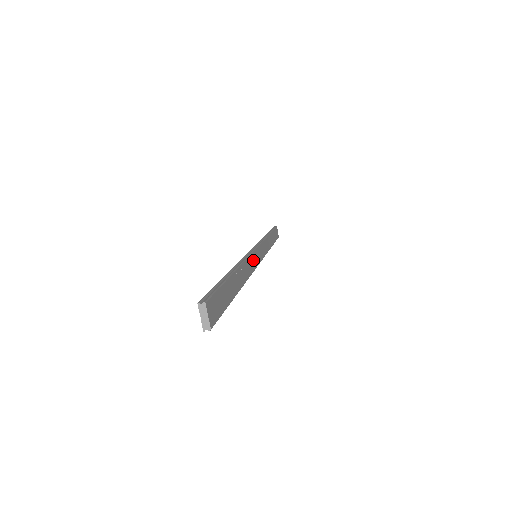
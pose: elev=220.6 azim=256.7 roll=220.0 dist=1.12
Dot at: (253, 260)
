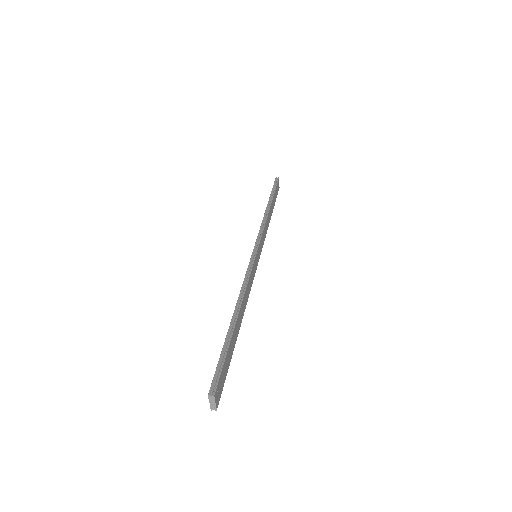
Dot at: (253, 271)
